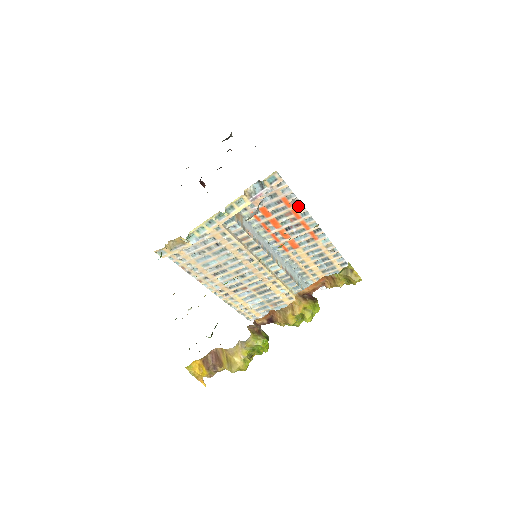
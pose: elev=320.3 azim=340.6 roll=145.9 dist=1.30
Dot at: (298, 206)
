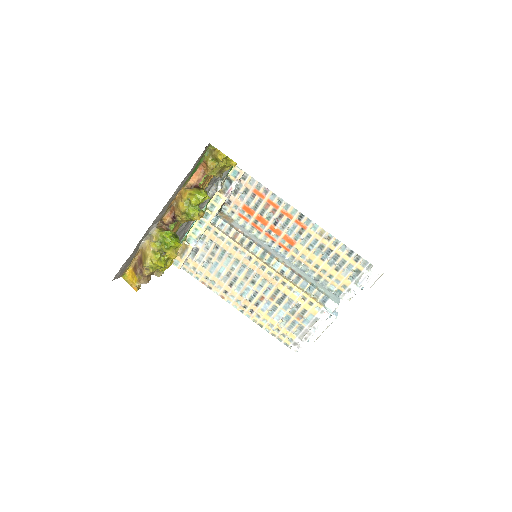
Dot at: (270, 195)
